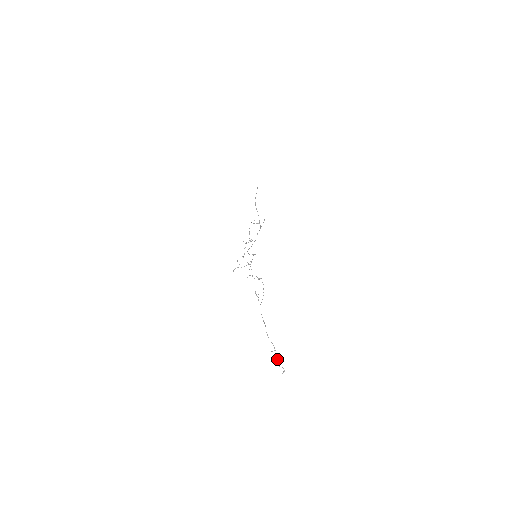
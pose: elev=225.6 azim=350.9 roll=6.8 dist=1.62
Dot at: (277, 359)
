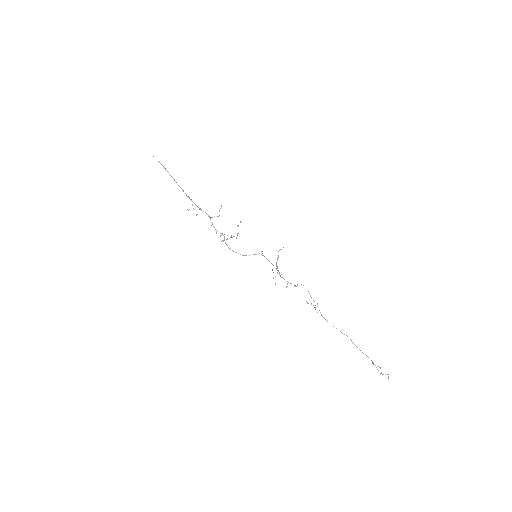
Dot at: occluded
